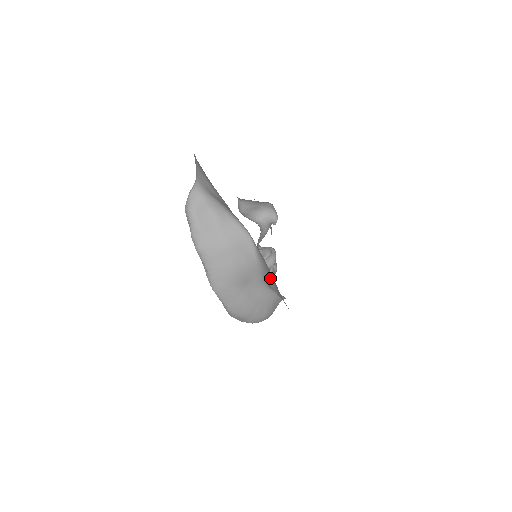
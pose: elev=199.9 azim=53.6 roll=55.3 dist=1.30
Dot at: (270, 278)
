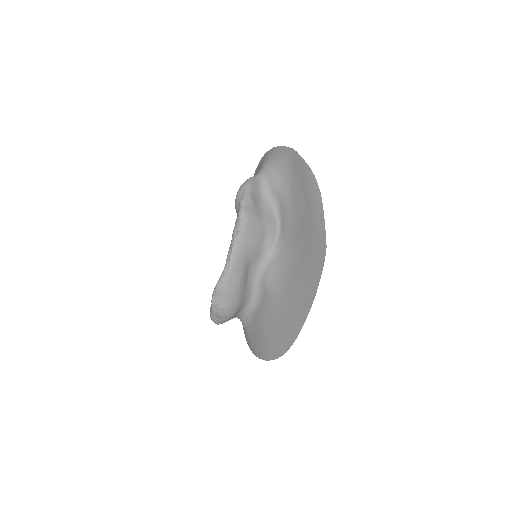
Dot at: (279, 264)
